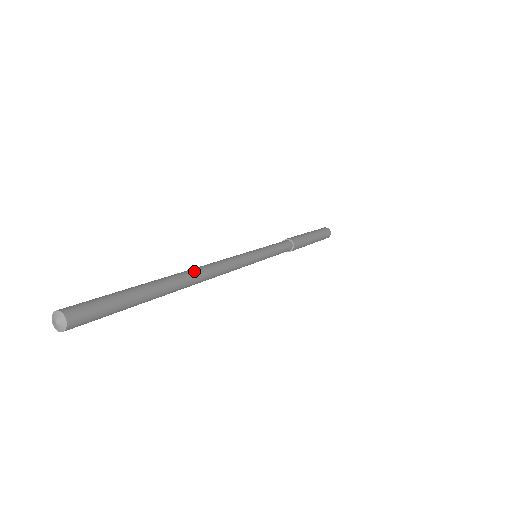
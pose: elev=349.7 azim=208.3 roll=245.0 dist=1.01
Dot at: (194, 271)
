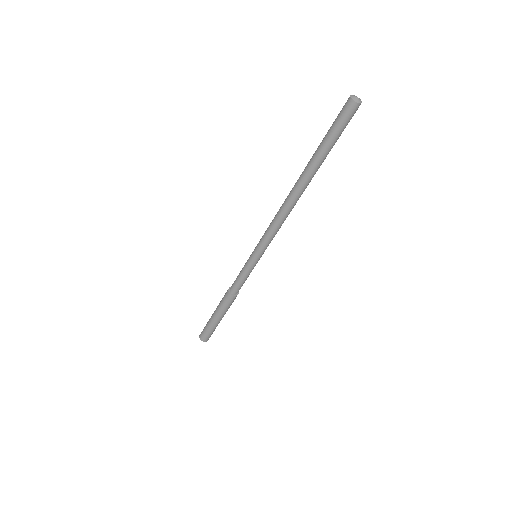
Dot at: (300, 196)
